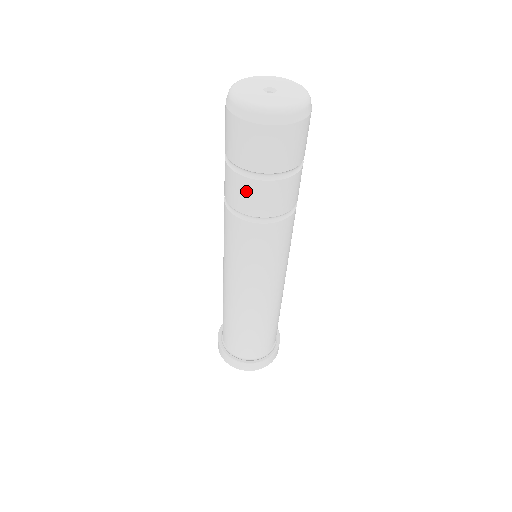
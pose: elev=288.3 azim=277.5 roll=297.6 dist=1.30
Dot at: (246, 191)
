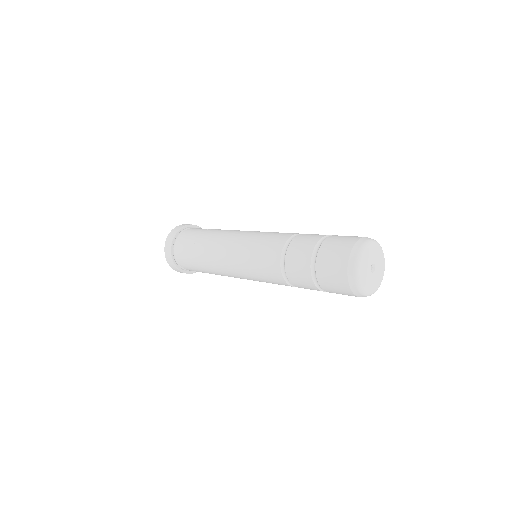
Dot at: (302, 275)
